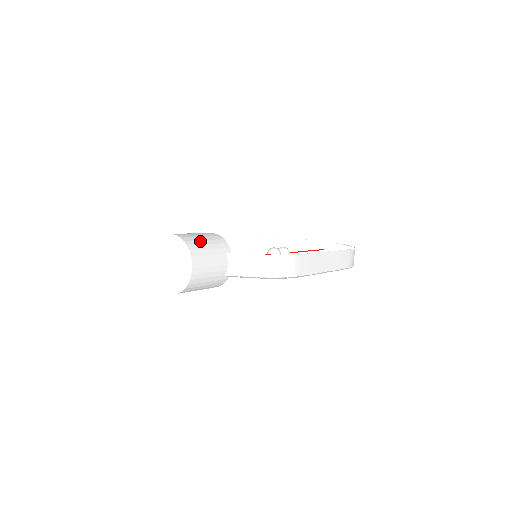
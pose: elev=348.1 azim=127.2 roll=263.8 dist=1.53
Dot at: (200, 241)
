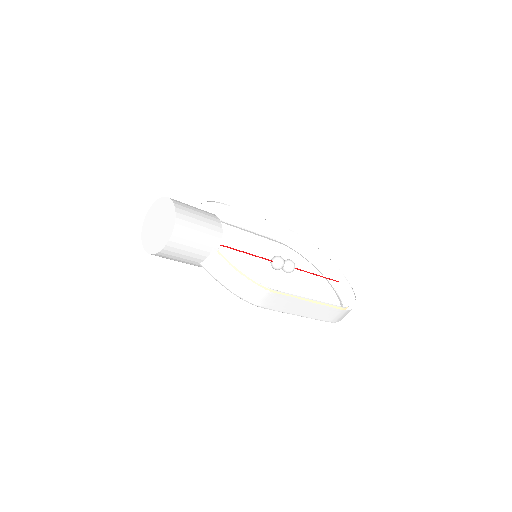
Dot at: (193, 225)
